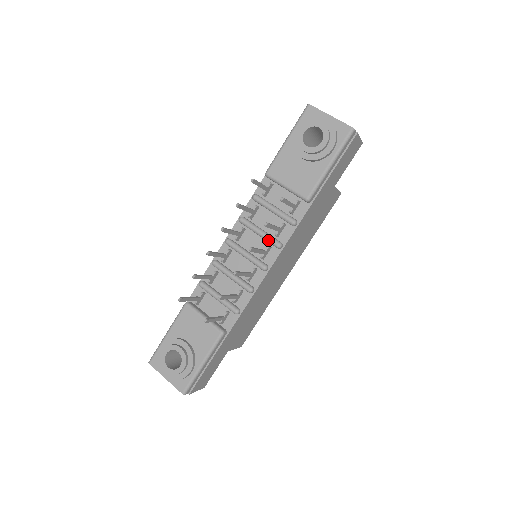
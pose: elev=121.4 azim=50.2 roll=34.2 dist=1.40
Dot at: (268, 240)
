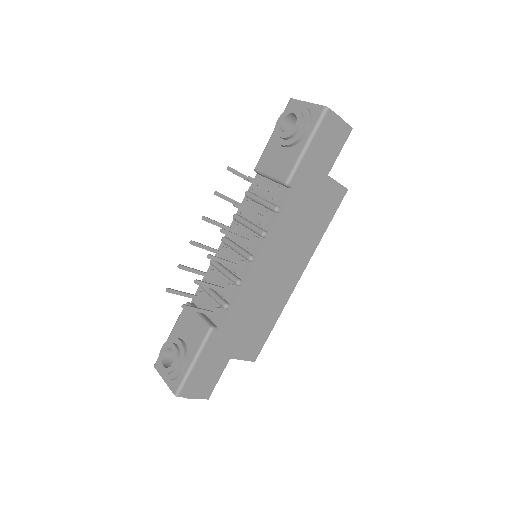
Dot at: (254, 230)
